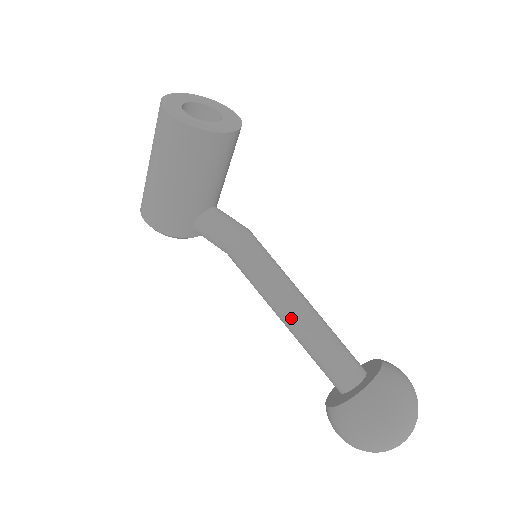
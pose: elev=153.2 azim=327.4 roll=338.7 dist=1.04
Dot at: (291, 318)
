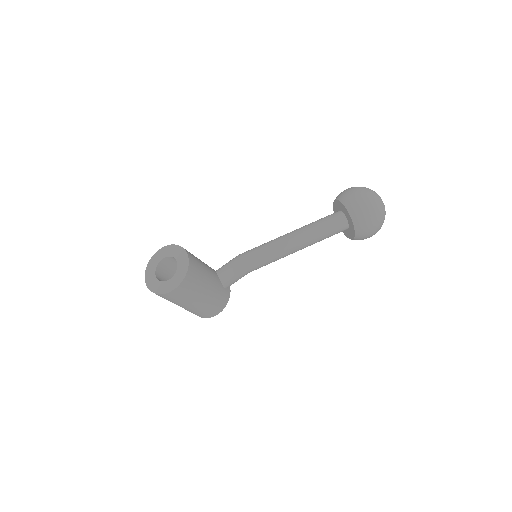
Dot at: (299, 247)
